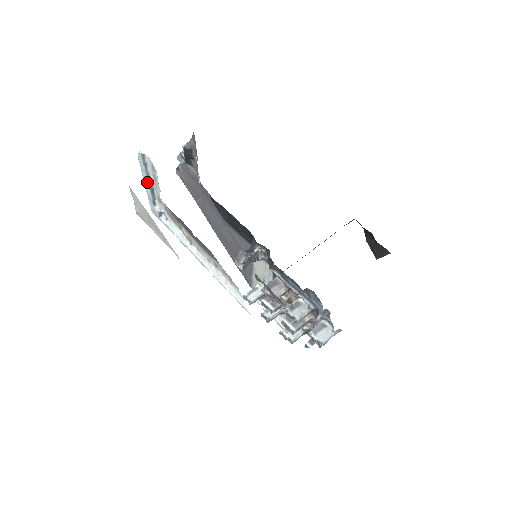
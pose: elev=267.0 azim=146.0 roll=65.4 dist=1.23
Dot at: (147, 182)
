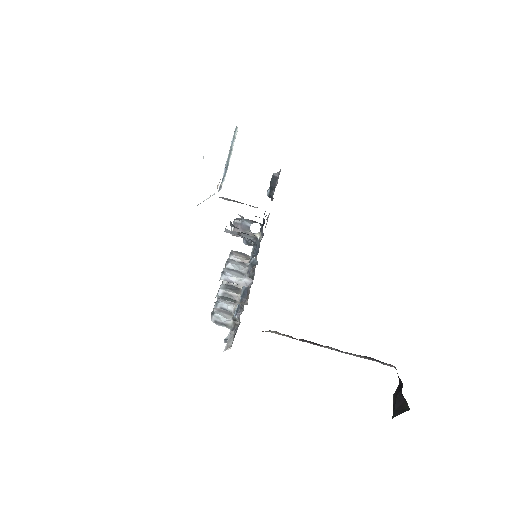
Dot at: (228, 156)
